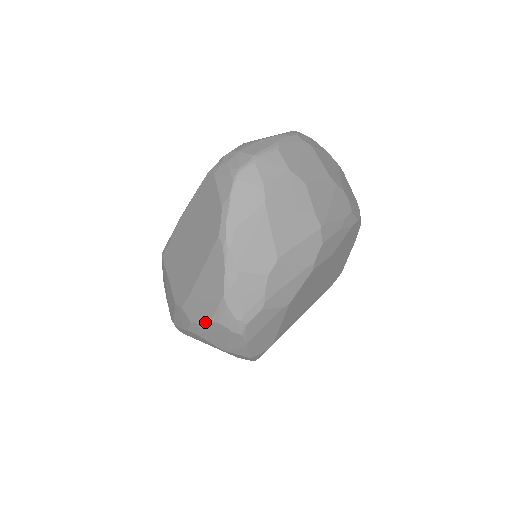
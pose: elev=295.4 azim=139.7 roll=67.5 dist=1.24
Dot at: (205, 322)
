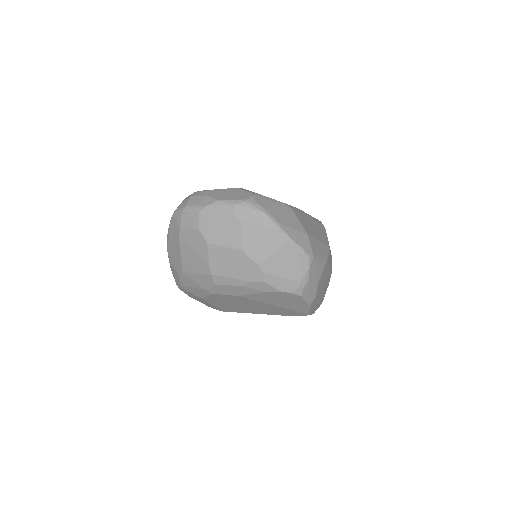
Dot at: occluded
